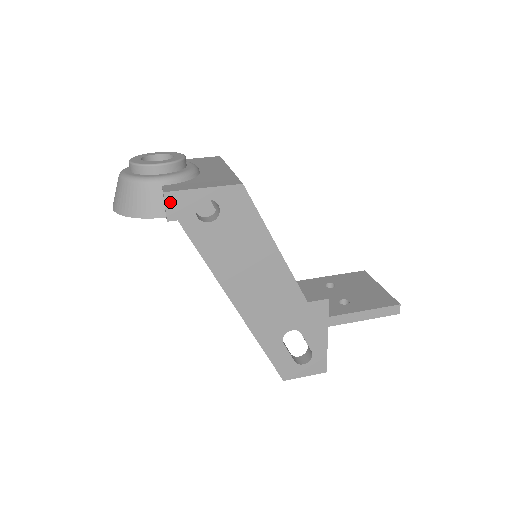
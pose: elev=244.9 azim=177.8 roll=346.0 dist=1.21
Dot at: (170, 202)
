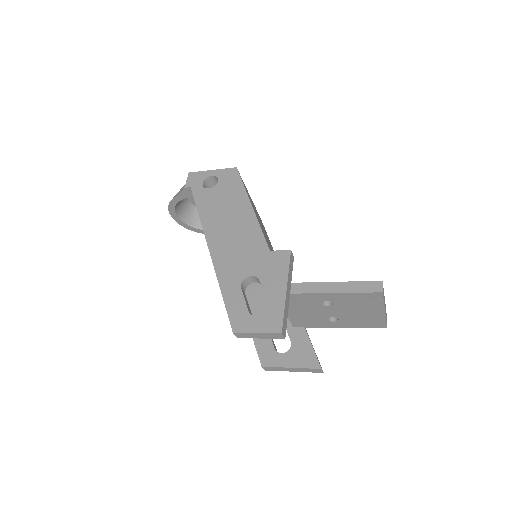
Dot at: (190, 178)
